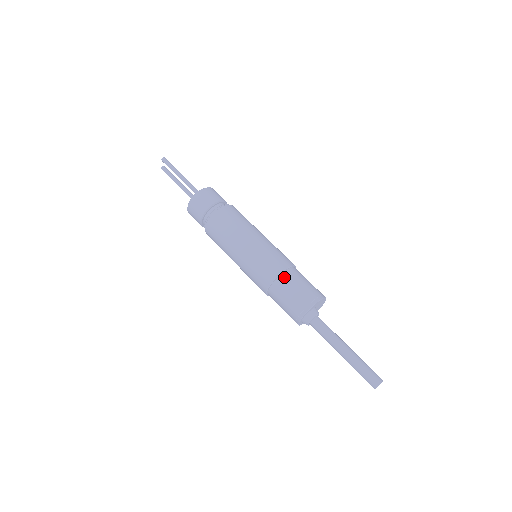
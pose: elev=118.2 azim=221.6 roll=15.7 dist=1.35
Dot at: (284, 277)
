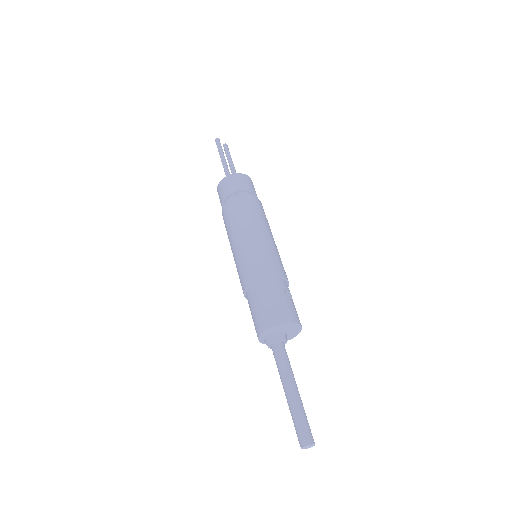
Dot at: (249, 293)
